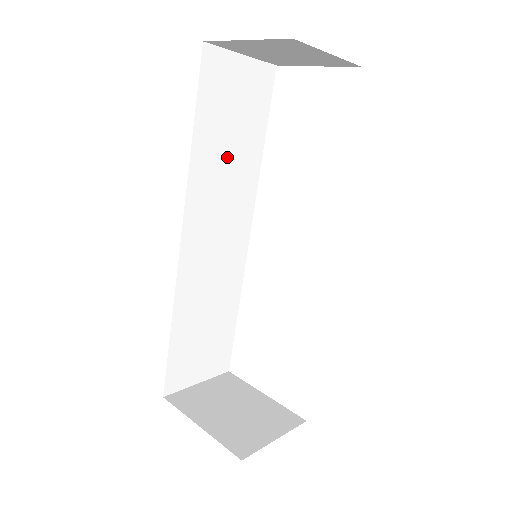
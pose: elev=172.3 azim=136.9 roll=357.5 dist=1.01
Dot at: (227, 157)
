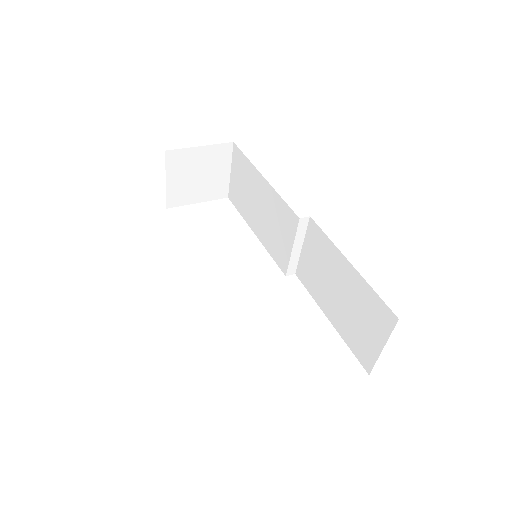
Dot at: occluded
